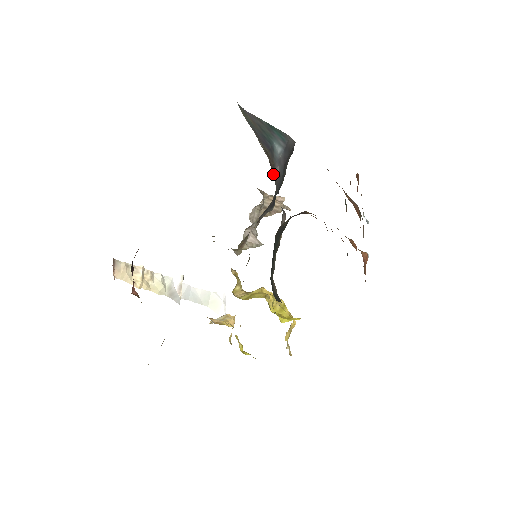
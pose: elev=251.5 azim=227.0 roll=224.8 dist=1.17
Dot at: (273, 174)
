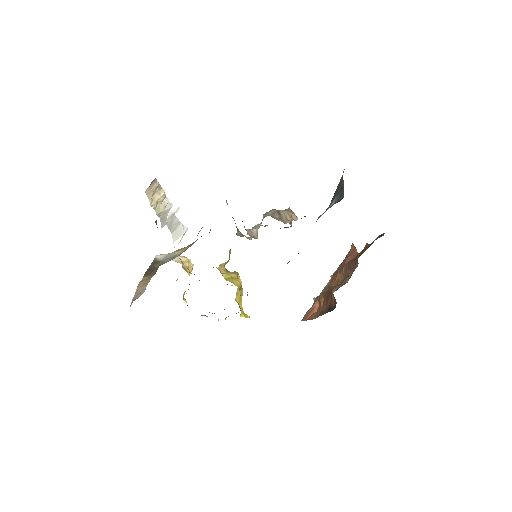
Dot at: occluded
